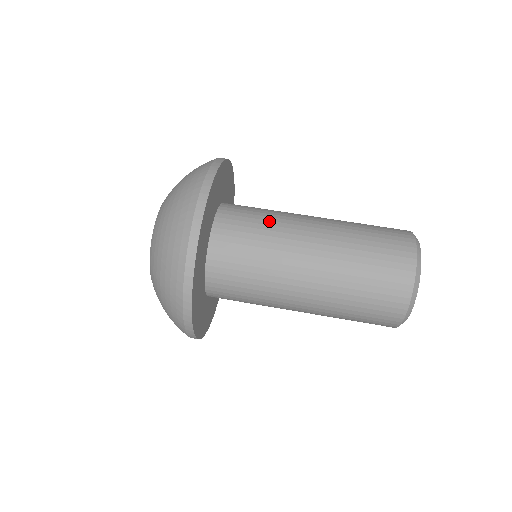
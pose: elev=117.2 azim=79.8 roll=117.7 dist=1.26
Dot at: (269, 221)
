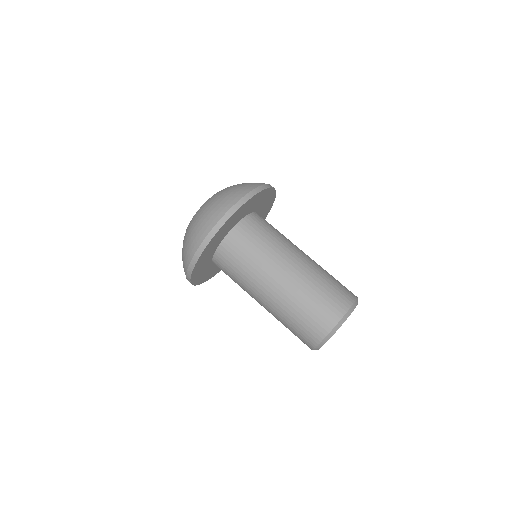
Dot at: (250, 265)
